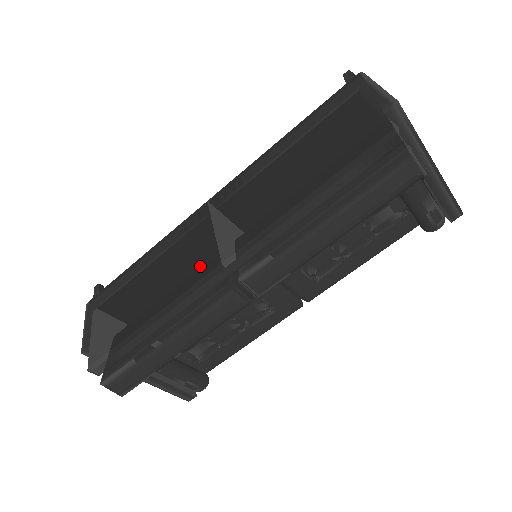
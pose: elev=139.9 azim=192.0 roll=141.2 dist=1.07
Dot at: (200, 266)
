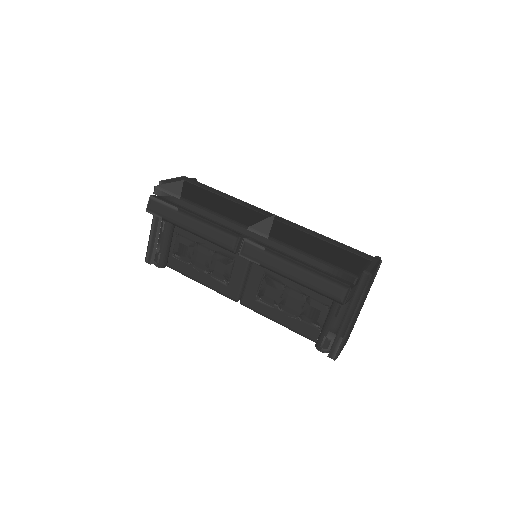
Dot at: (241, 219)
